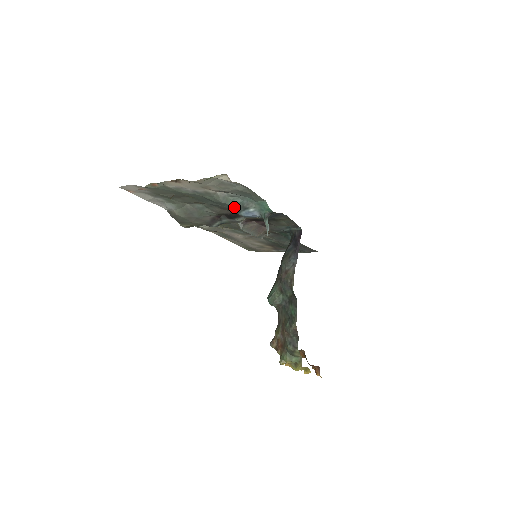
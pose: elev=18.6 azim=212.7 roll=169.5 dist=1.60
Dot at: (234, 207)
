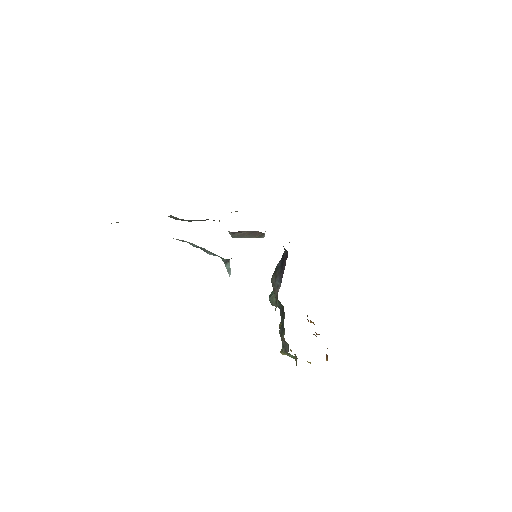
Dot at: occluded
